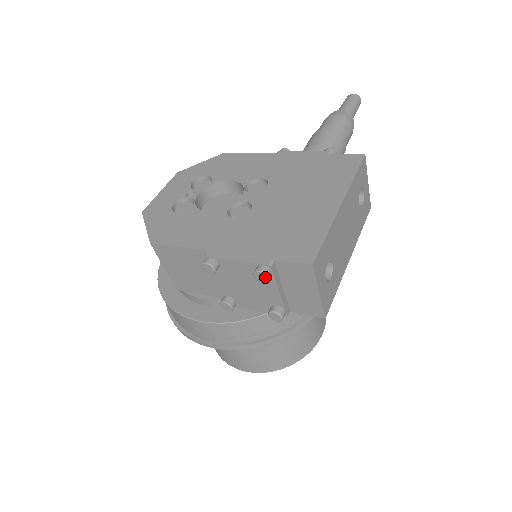
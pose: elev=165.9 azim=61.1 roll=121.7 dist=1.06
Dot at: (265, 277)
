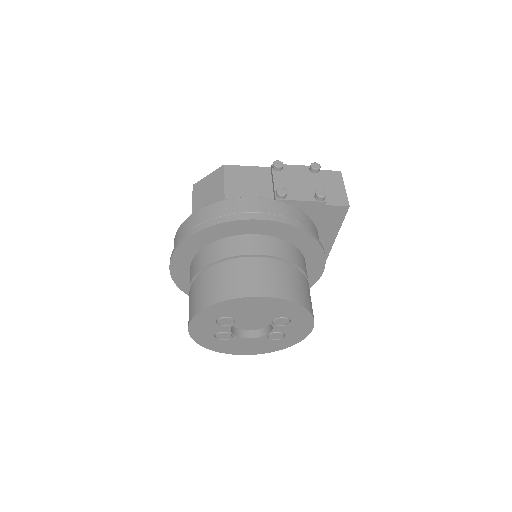
Dot at: (319, 165)
